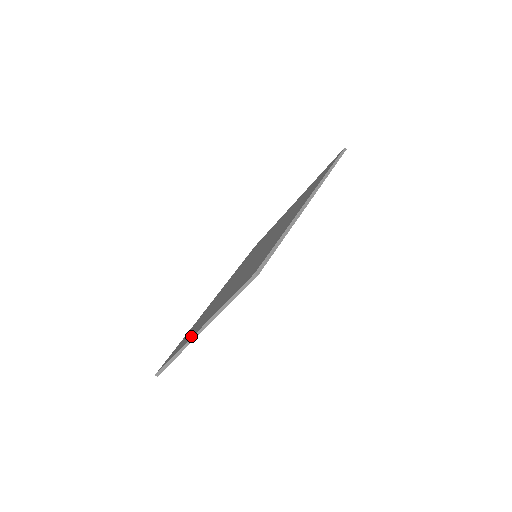
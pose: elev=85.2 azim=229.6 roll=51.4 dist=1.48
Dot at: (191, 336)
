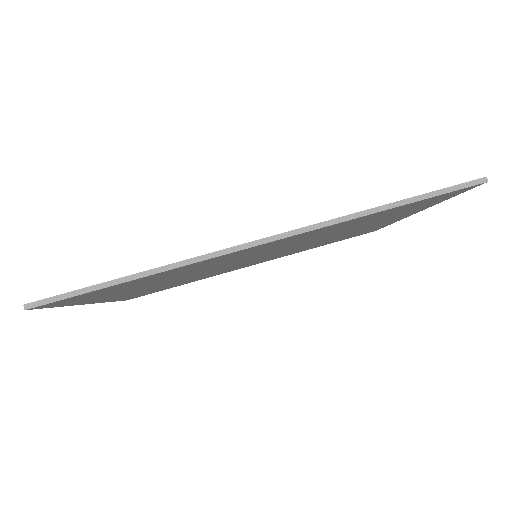
Dot at: occluded
